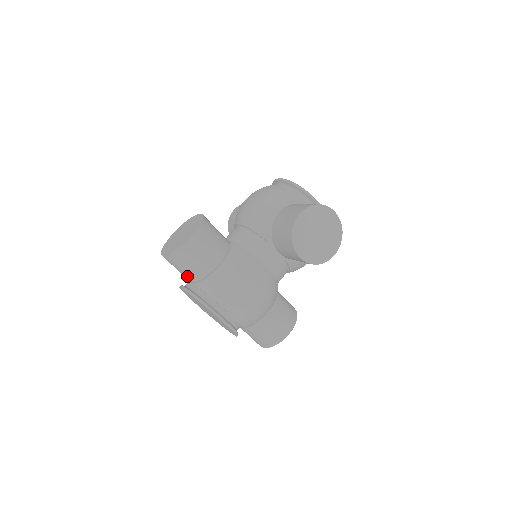
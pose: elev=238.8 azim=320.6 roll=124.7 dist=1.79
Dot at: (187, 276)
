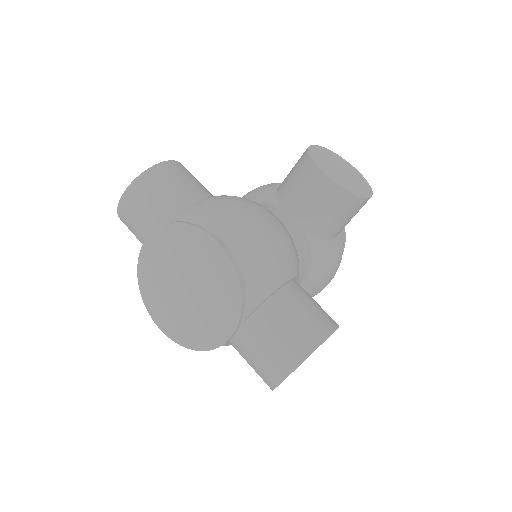
Dot at: (156, 221)
